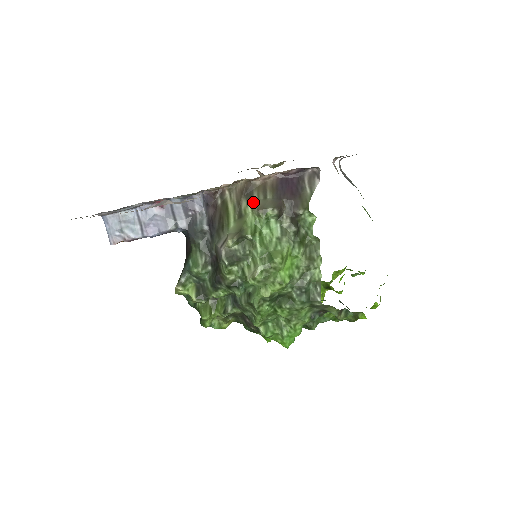
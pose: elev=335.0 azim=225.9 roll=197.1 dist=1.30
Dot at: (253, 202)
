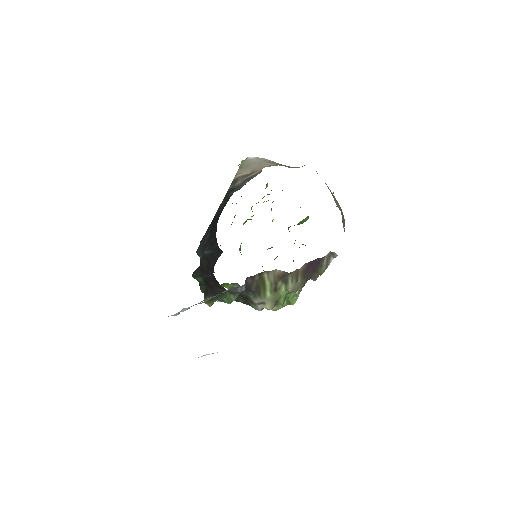
Dot at: (287, 284)
